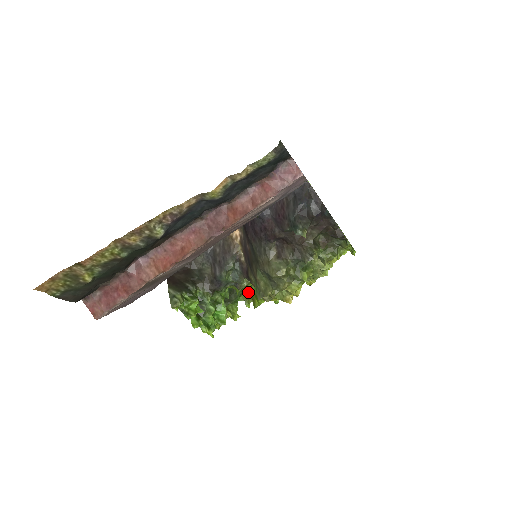
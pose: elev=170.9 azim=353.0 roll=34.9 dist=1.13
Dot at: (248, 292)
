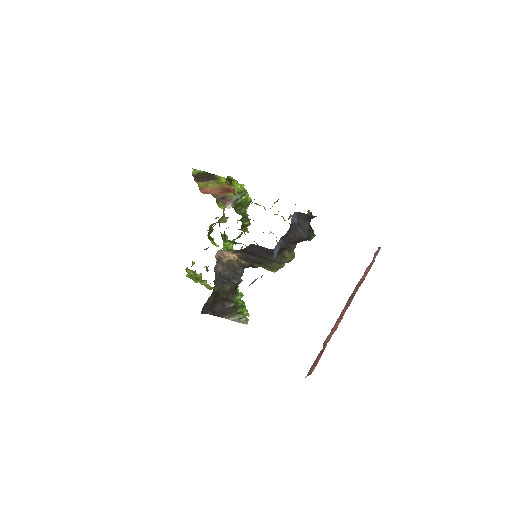
Dot at: occluded
